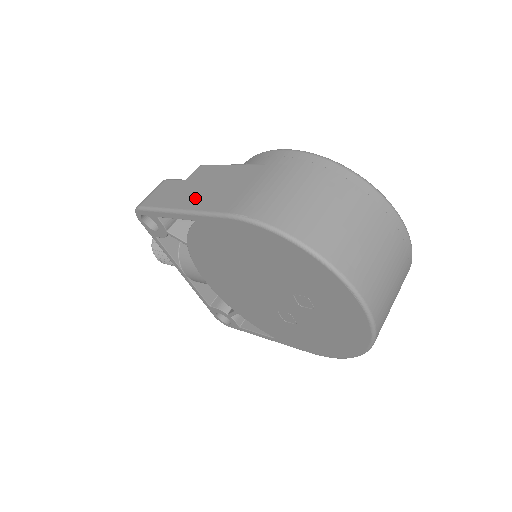
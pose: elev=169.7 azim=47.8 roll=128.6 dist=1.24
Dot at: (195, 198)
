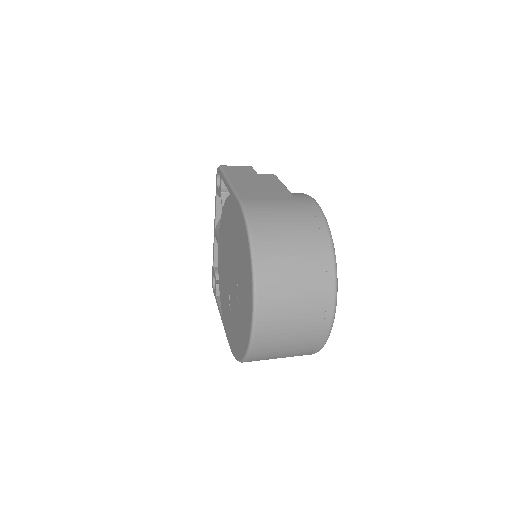
Dot at: (244, 183)
